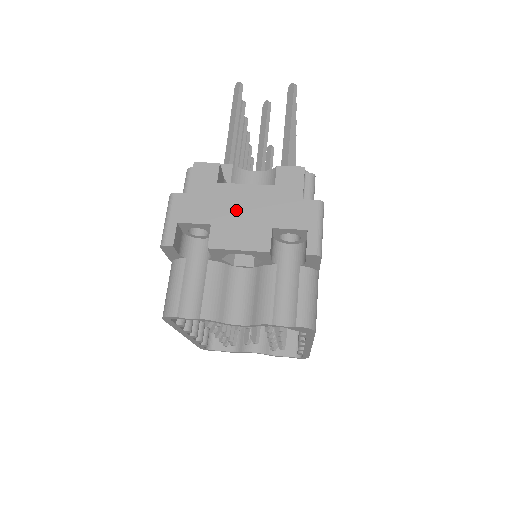
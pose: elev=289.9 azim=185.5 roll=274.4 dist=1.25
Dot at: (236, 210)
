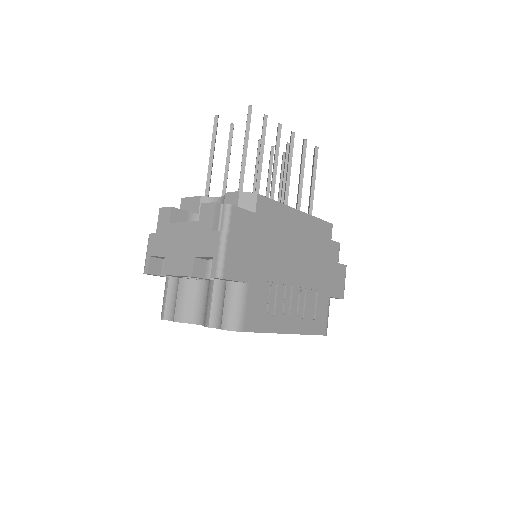
Dot at: (177, 244)
